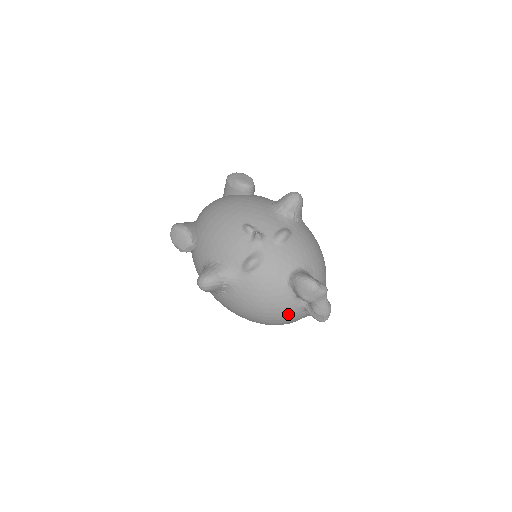
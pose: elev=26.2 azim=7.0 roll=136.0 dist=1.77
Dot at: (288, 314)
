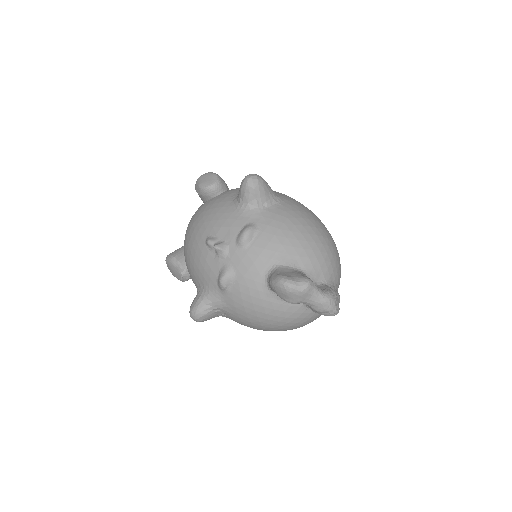
Dot at: (294, 318)
